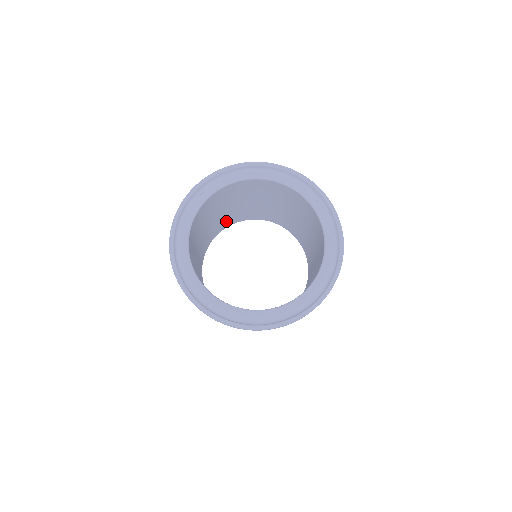
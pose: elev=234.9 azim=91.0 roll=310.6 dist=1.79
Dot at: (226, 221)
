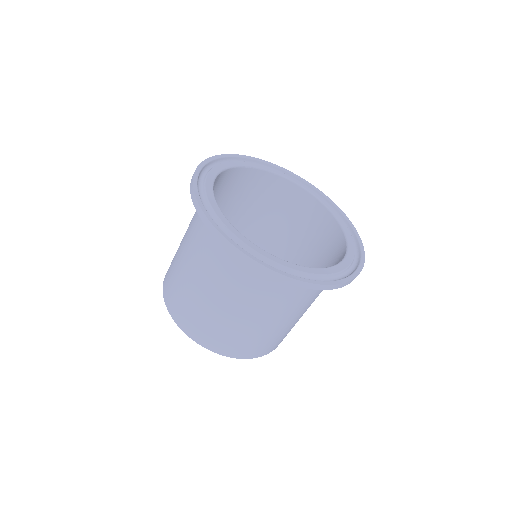
Dot at: occluded
